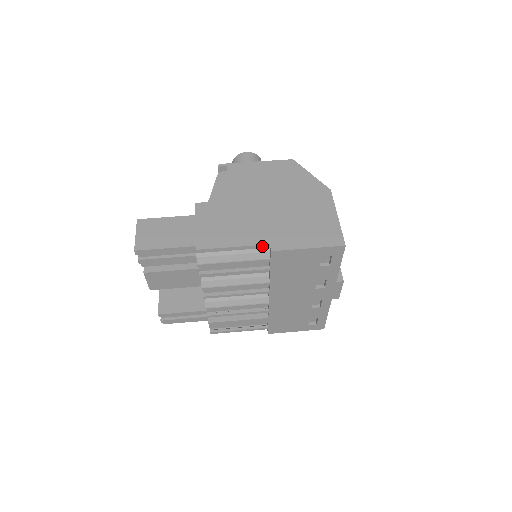
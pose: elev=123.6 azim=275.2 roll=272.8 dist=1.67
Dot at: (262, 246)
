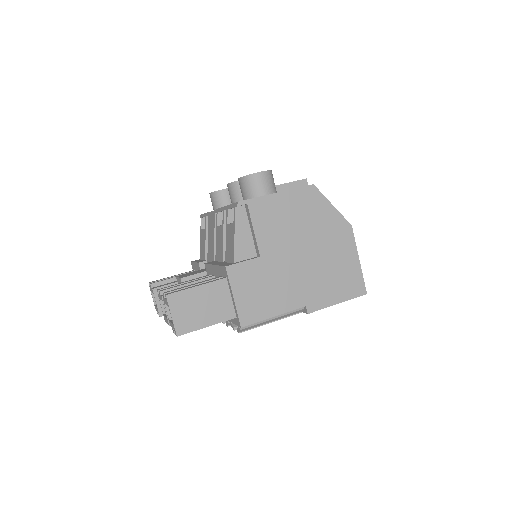
Dot at: (298, 308)
